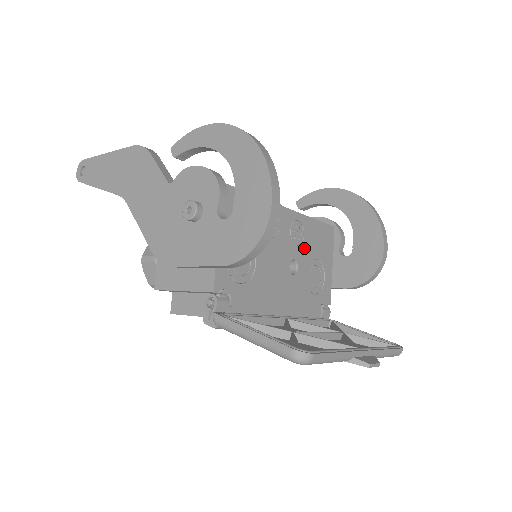
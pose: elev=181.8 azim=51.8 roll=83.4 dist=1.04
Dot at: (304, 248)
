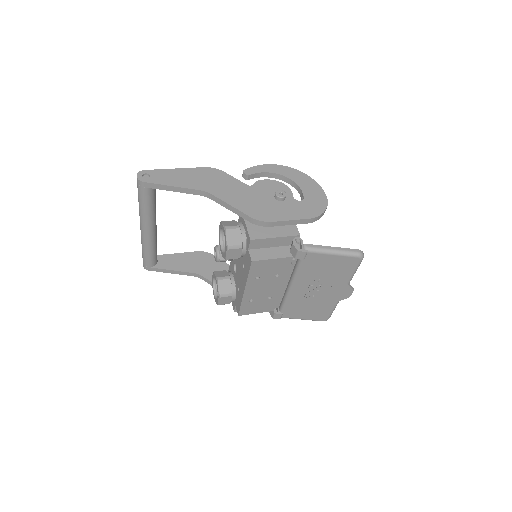
Dot at: occluded
